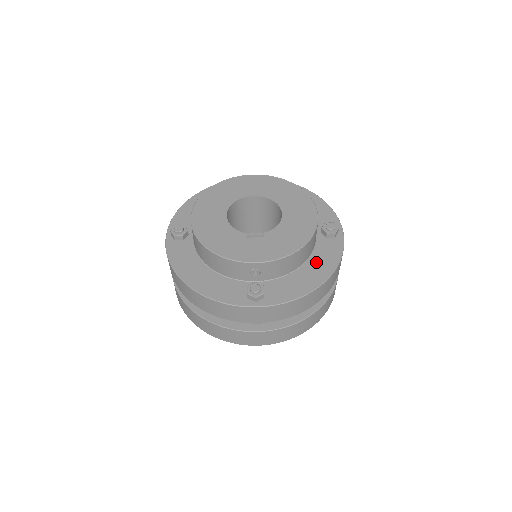
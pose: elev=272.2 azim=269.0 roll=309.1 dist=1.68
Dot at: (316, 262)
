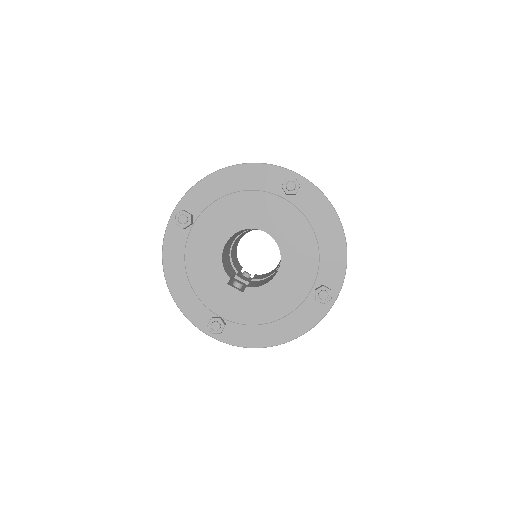
Dot at: (287, 321)
